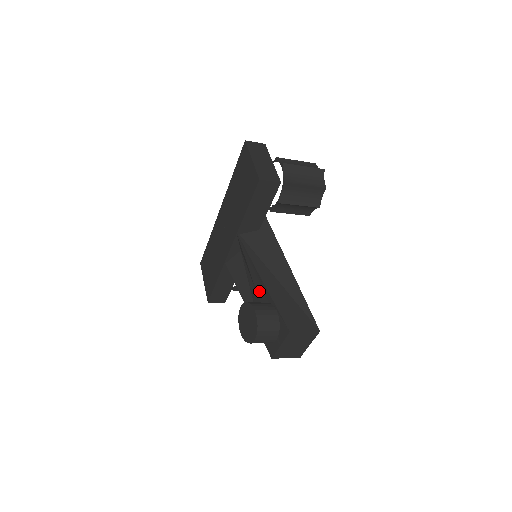
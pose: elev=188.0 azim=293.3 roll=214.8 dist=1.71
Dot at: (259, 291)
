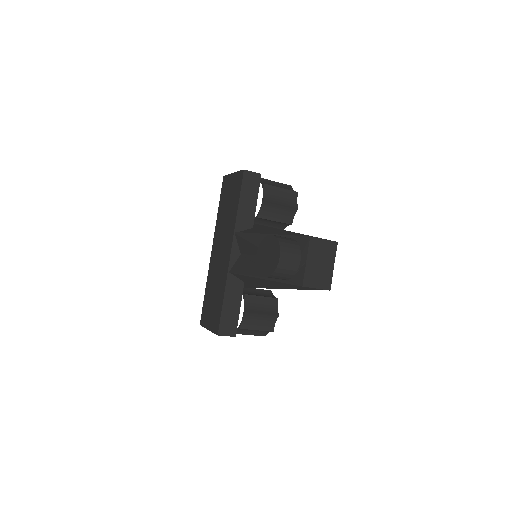
Dot at: occluded
